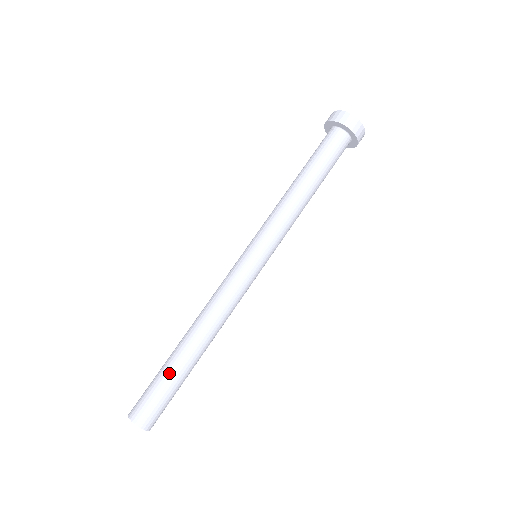
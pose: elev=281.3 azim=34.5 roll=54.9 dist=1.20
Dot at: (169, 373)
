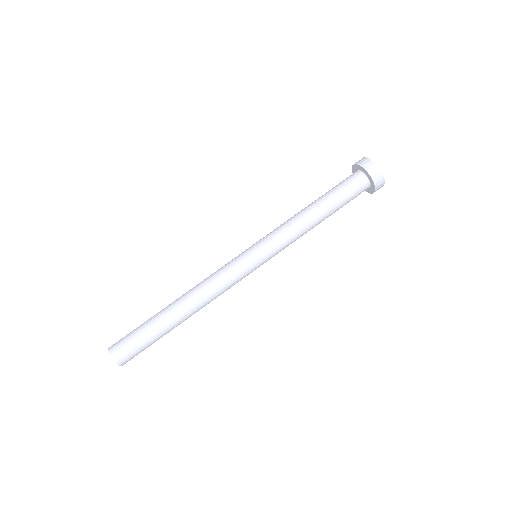
Dot at: (153, 327)
